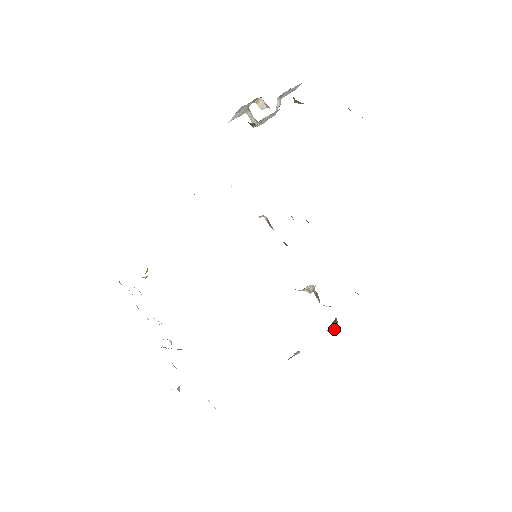
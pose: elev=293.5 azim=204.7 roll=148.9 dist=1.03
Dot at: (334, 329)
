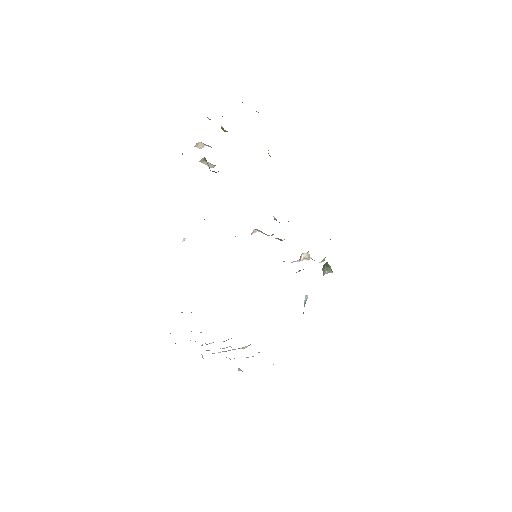
Dot at: (329, 271)
